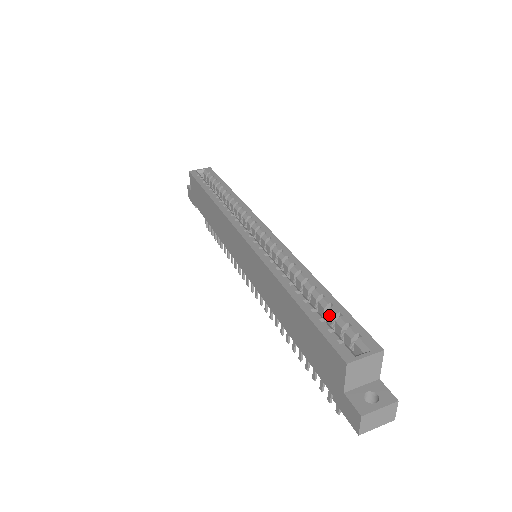
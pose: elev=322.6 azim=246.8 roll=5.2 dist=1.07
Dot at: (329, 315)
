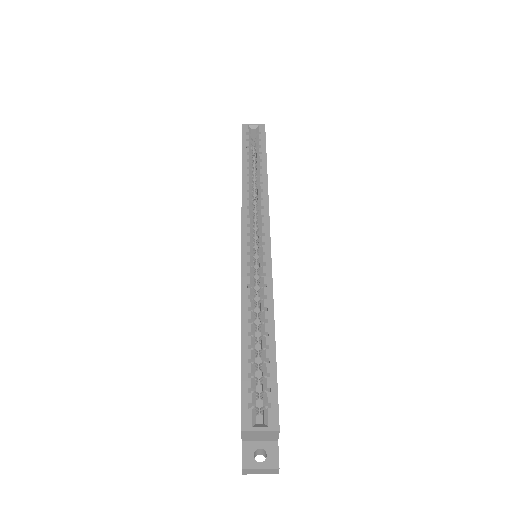
Dot at: (262, 369)
